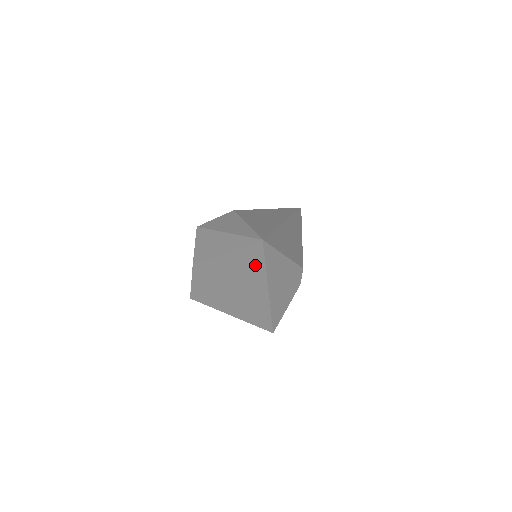
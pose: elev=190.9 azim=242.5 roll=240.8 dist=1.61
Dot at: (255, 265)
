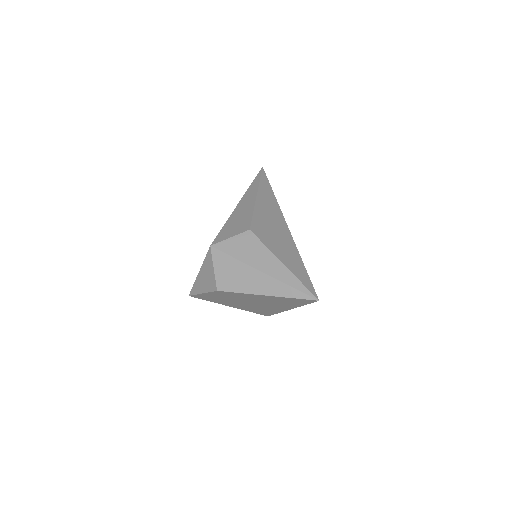
Dot at: (293, 303)
